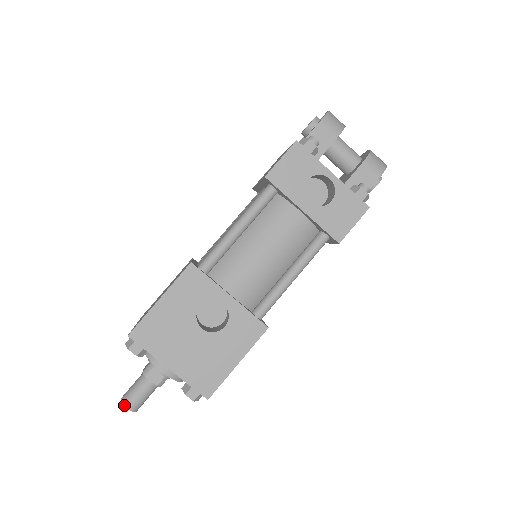
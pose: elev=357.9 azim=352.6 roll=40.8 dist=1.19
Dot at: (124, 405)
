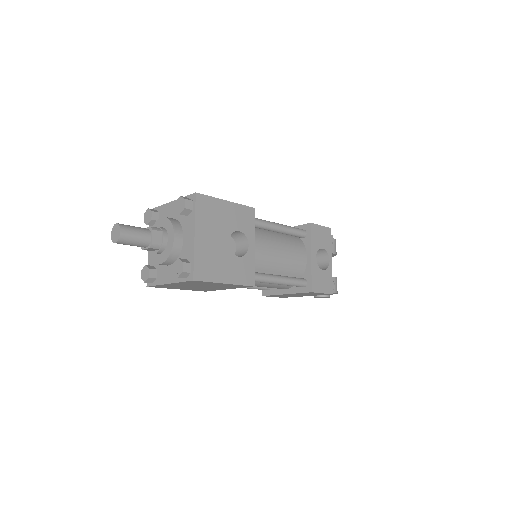
Dot at: (121, 227)
